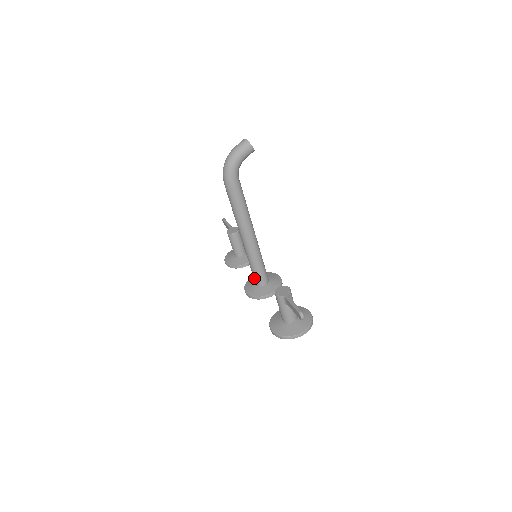
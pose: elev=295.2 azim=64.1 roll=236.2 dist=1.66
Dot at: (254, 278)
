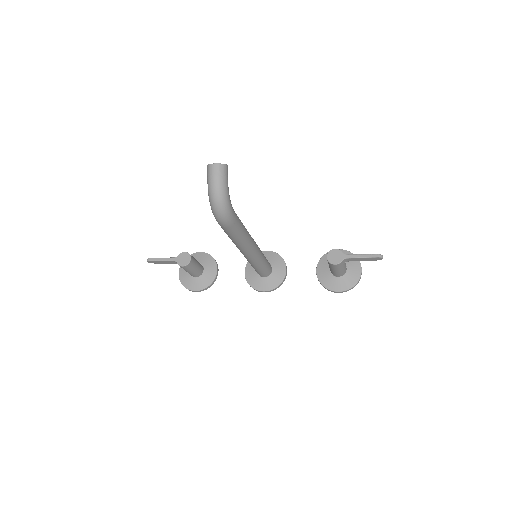
Dot at: (263, 274)
